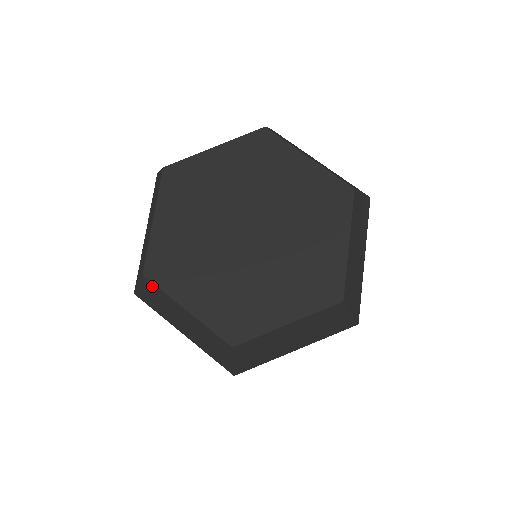
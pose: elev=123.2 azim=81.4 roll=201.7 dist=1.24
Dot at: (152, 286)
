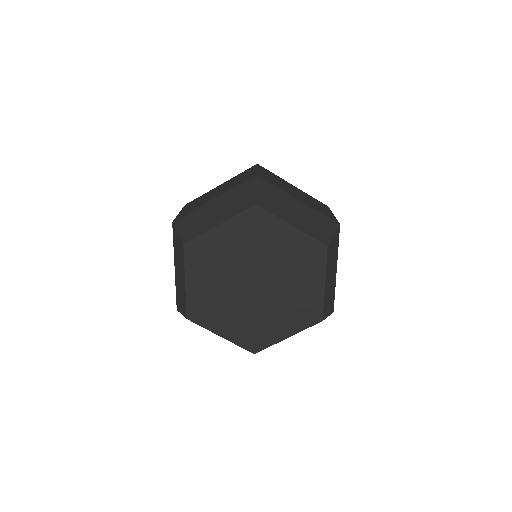
Dot at: (194, 322)
